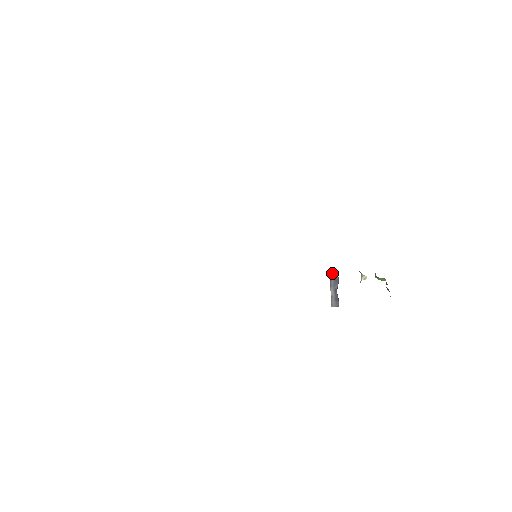
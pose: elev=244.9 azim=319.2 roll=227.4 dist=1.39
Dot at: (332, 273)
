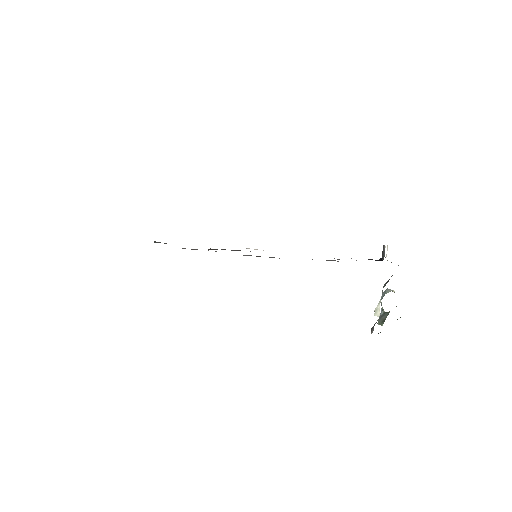
Dot at: (384, 249)
